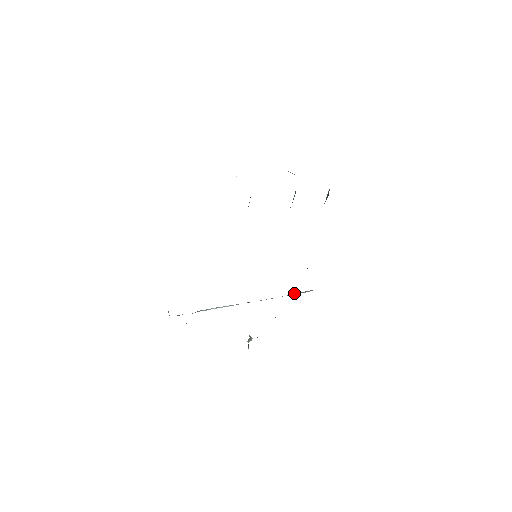
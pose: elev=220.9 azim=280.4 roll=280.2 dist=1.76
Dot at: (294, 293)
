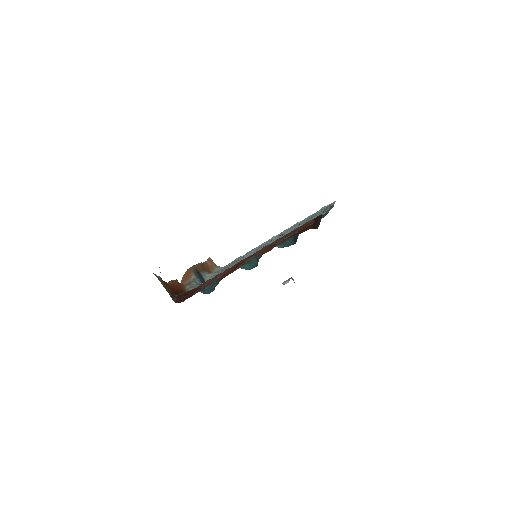
Dot at: occluded
